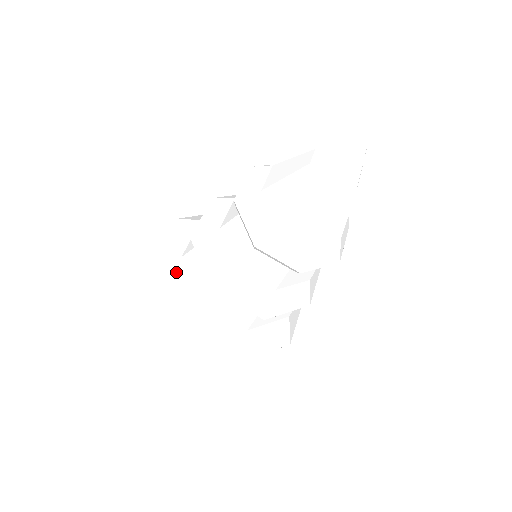
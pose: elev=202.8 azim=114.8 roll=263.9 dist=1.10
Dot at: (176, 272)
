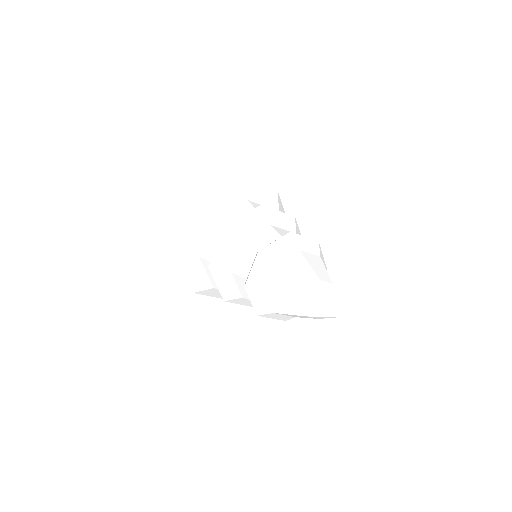
Dot at: (195, 263)
